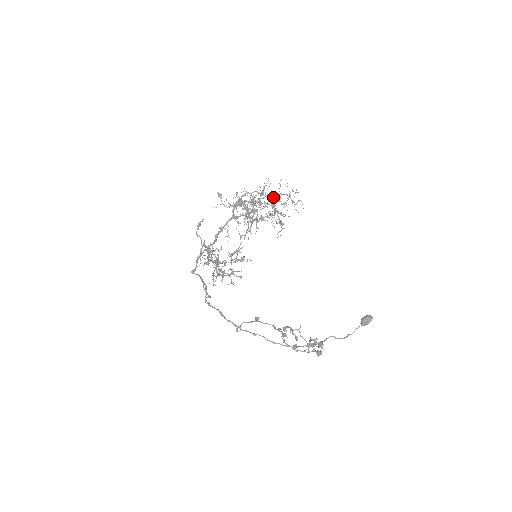
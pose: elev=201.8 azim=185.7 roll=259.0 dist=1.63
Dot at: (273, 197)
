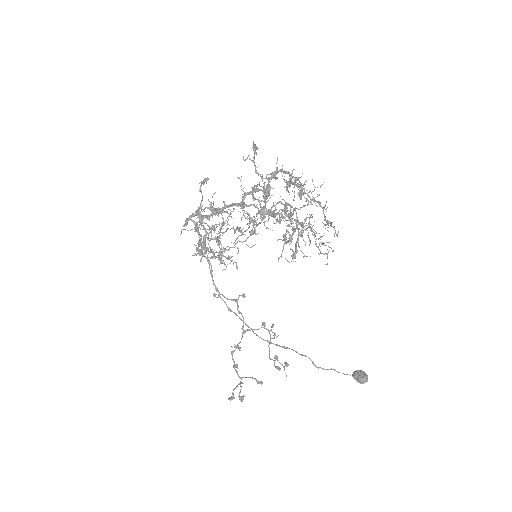
Dot at: occluded
